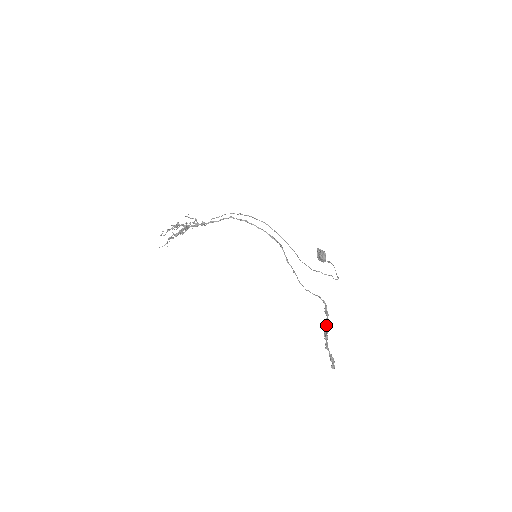
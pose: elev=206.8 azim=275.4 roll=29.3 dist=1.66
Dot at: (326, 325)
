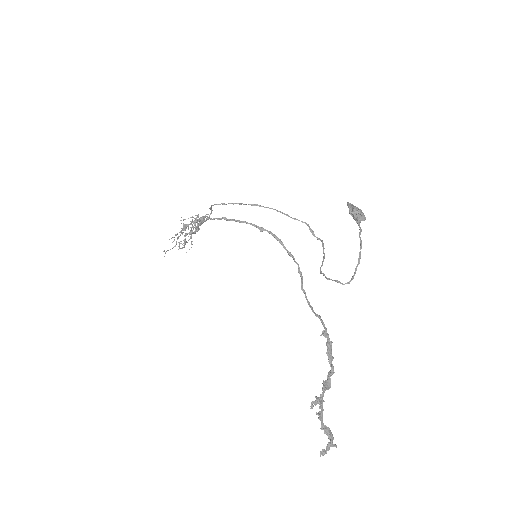
Dot at: (331, 369)
